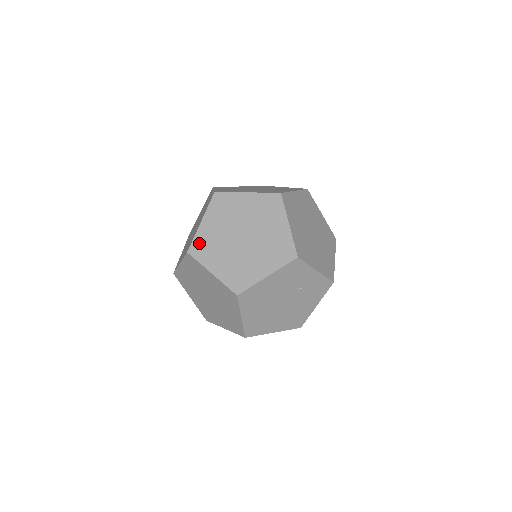
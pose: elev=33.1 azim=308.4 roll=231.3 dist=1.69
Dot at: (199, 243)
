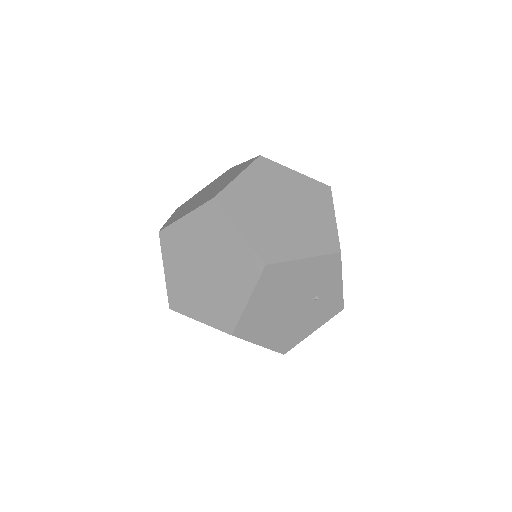
Dot at: (231, 194)
